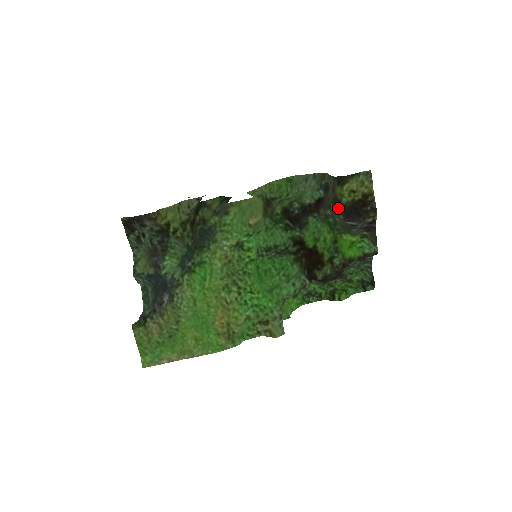
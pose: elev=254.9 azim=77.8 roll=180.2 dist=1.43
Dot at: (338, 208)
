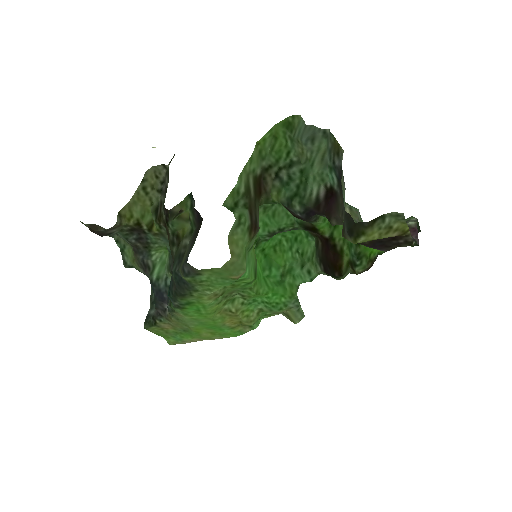
Dot at: occluded
